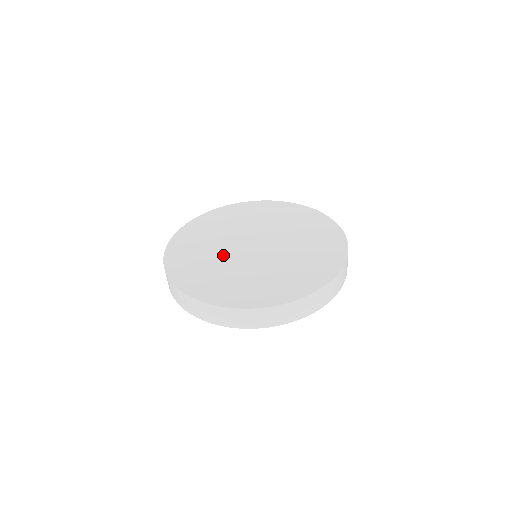
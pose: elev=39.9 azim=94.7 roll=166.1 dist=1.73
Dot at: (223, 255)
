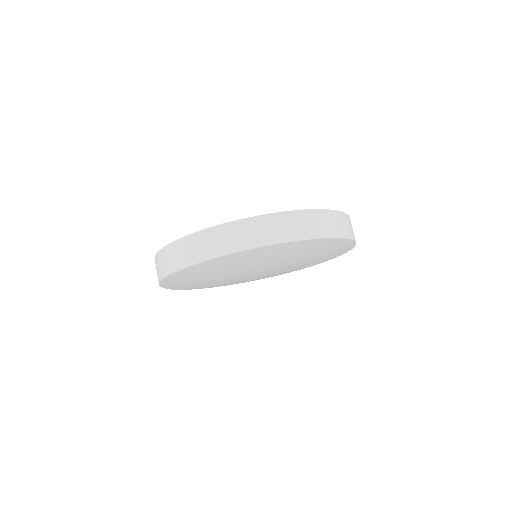
Dot at: occluded
